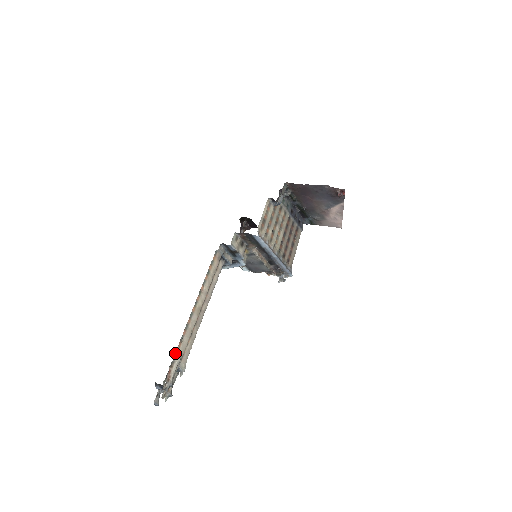
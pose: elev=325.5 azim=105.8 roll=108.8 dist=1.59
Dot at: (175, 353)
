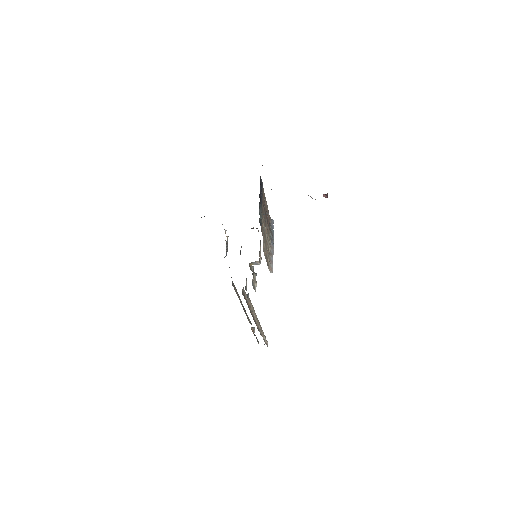
Dot at: (264, 340)
